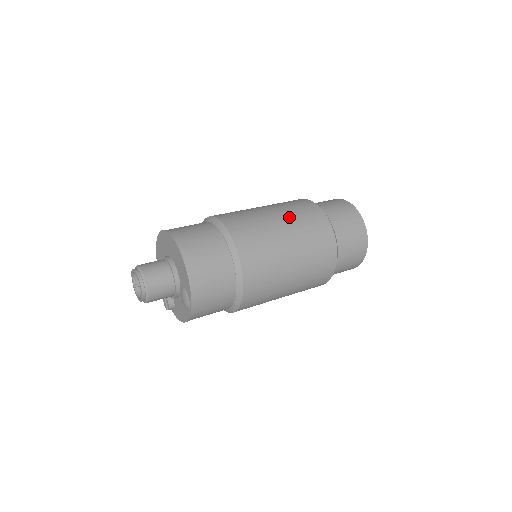
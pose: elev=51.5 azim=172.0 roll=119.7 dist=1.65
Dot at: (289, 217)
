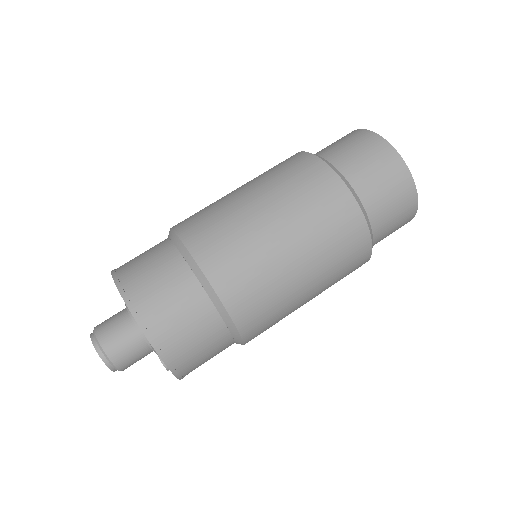
Dot at: (263, 183)
